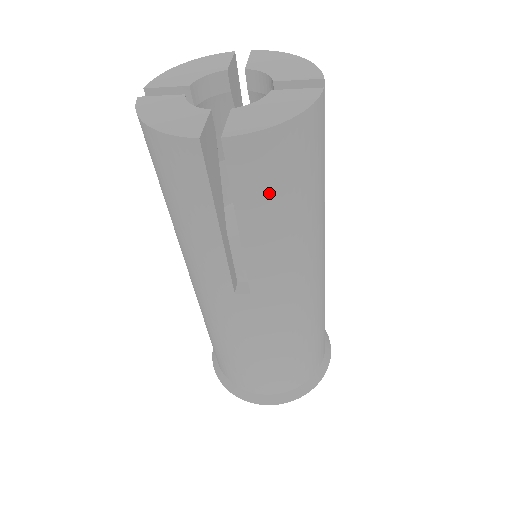
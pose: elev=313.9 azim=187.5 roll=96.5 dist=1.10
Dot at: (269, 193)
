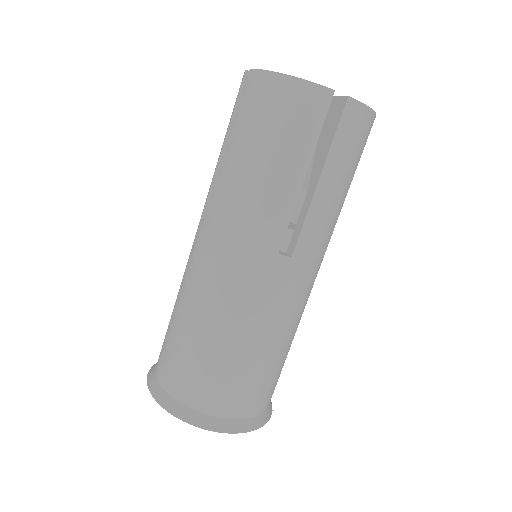
Dot at: (348, 158)
